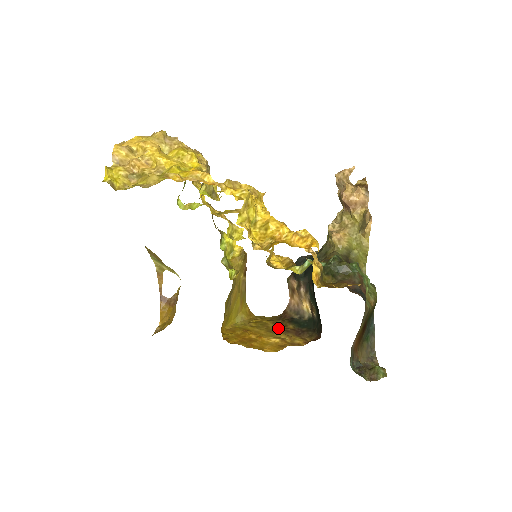
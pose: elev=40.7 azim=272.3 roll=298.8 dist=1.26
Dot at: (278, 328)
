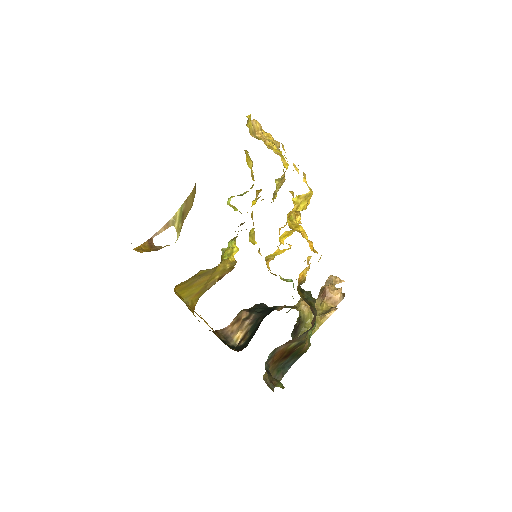
Dot at: occluded
